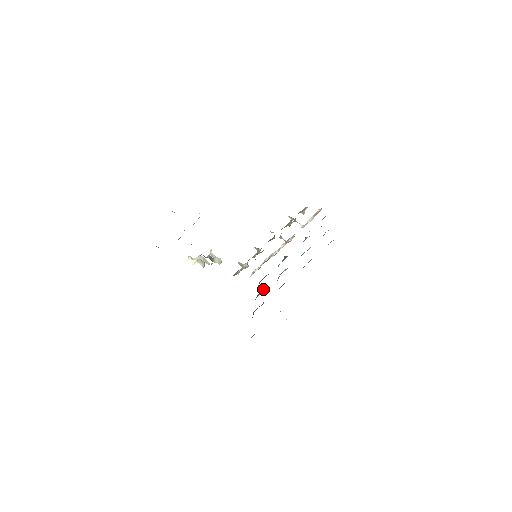
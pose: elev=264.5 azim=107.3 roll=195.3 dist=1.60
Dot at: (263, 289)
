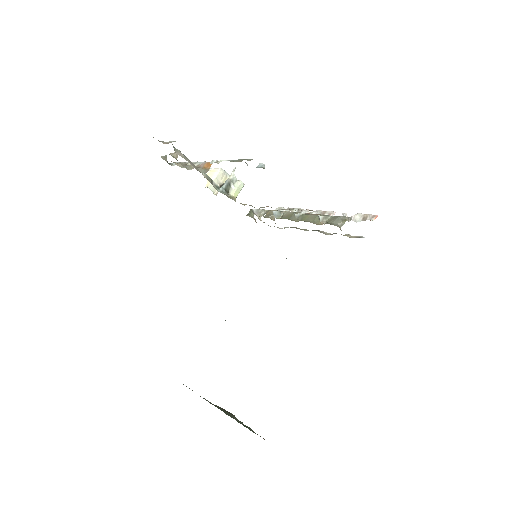
Dot at: occluded
